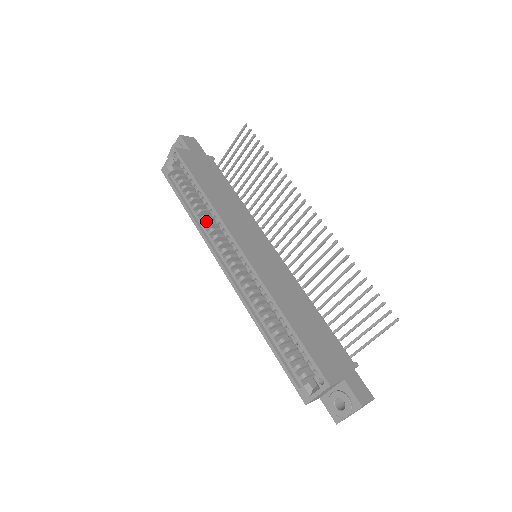
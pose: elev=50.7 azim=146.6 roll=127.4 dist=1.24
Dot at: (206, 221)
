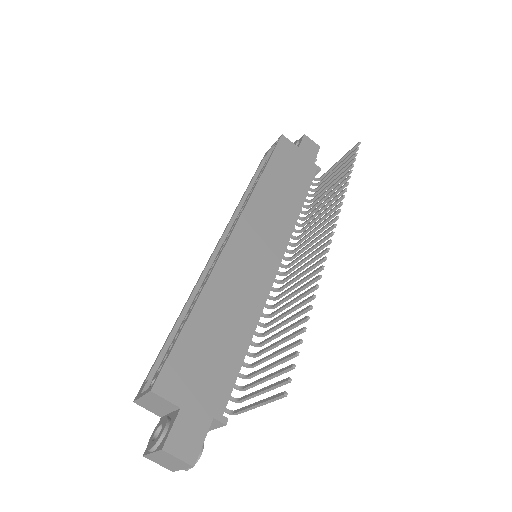
Dot at: occluded
